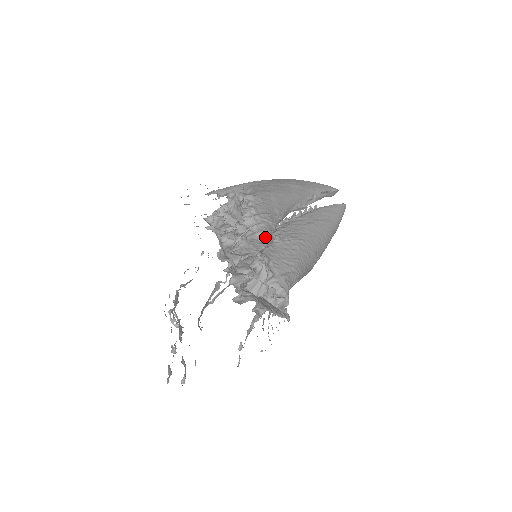
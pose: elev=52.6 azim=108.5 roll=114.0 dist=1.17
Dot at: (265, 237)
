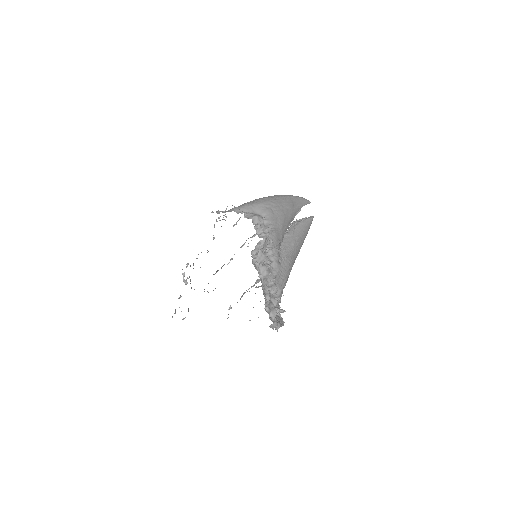
Dot at: (277, 265)
